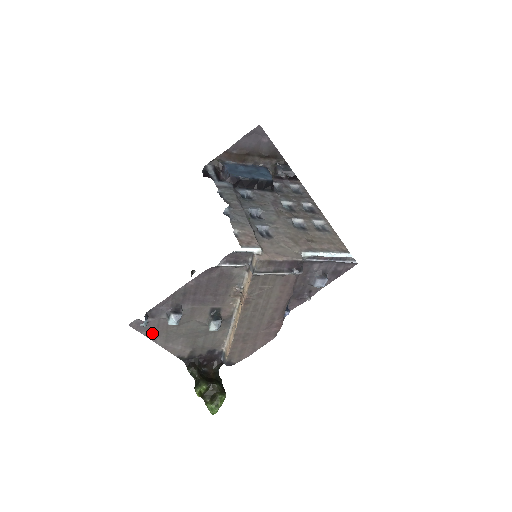
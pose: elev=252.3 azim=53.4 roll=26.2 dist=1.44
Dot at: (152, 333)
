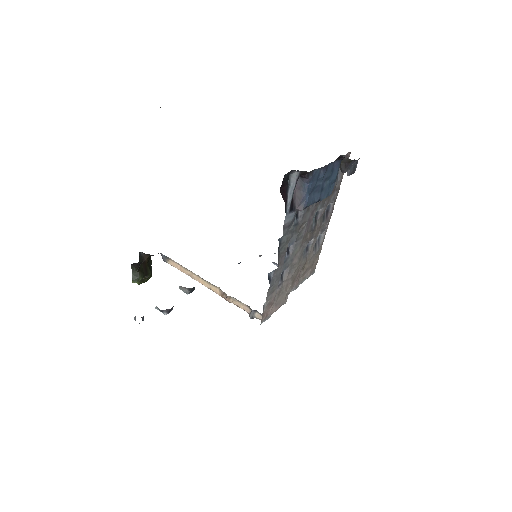
Dot at: occluded
